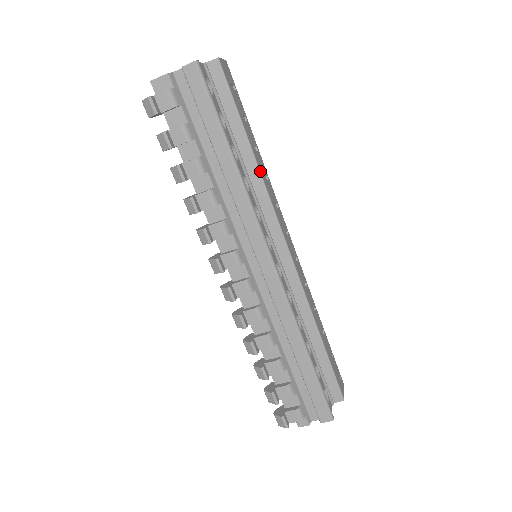
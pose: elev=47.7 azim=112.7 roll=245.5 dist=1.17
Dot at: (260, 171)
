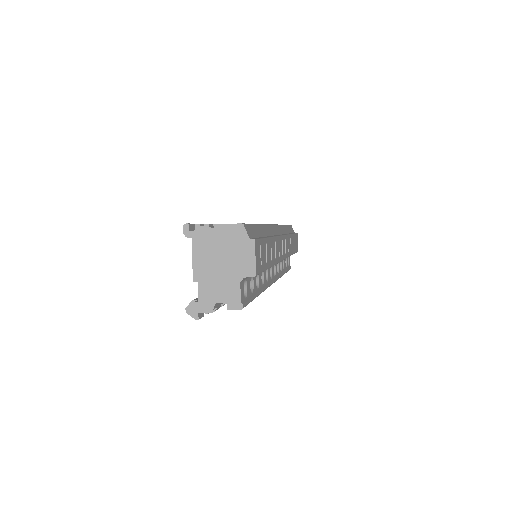
Dot at: occluded
